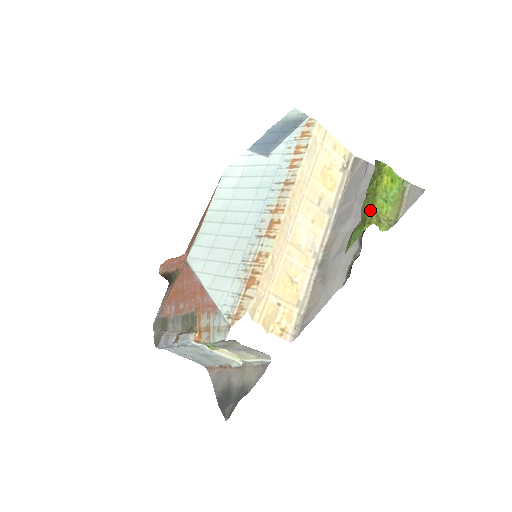
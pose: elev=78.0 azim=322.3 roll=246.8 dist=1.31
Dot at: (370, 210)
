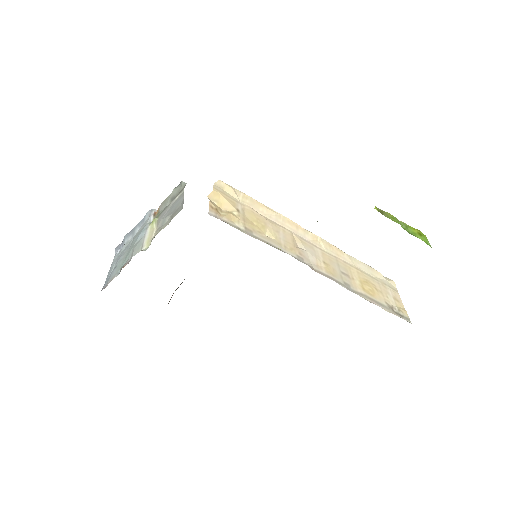
Dot at: occluded
